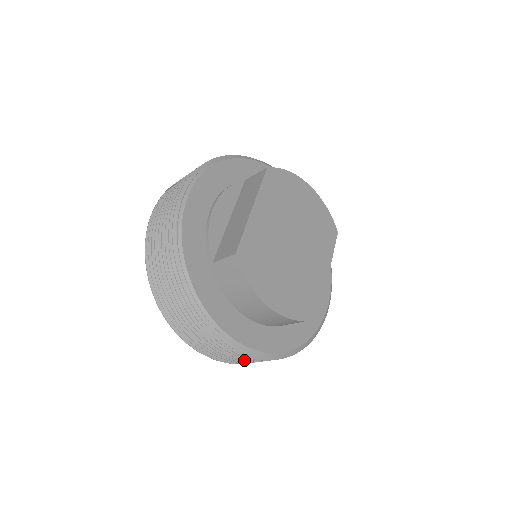
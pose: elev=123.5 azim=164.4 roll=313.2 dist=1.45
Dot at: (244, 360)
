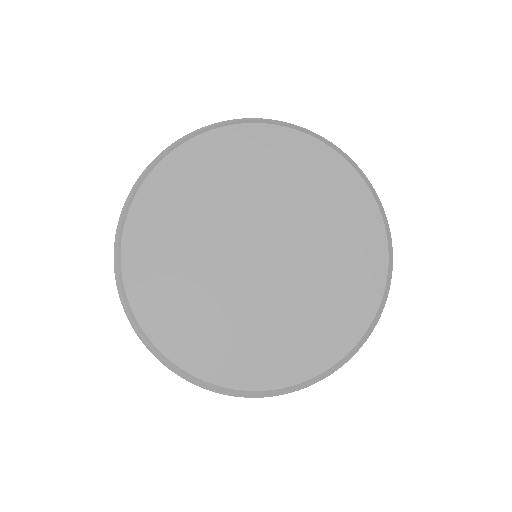
Dot at: occluded
